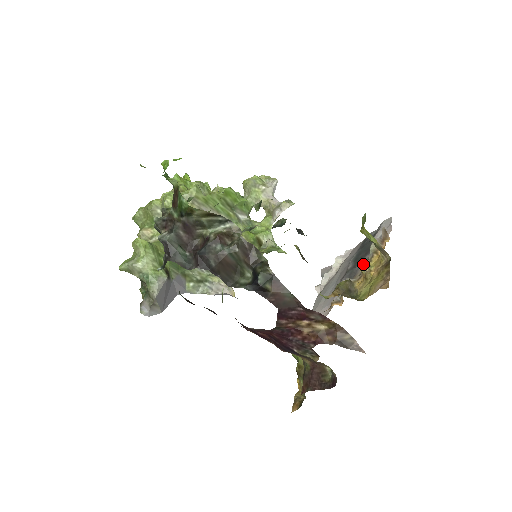
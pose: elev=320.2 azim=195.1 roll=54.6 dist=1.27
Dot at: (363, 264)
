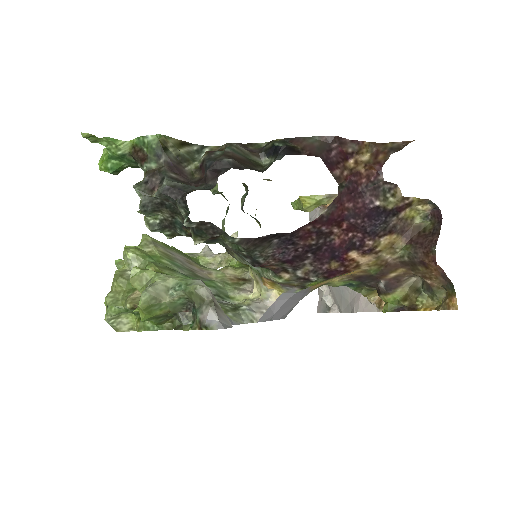
Dot at: occluded
